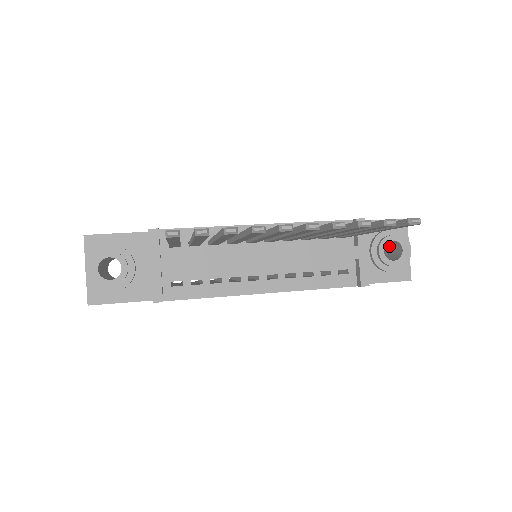
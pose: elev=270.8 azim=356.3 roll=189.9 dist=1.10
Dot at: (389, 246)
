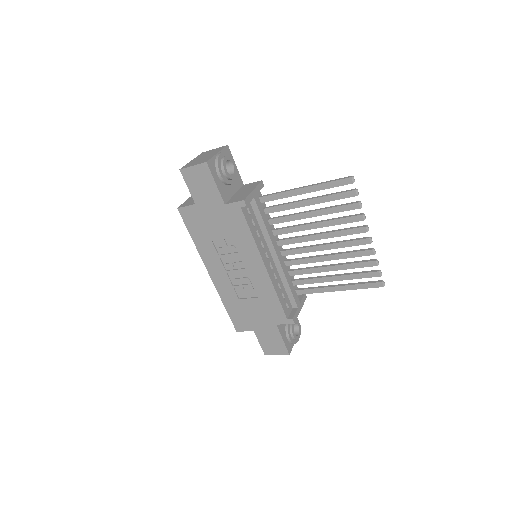
Dot at: occluded
